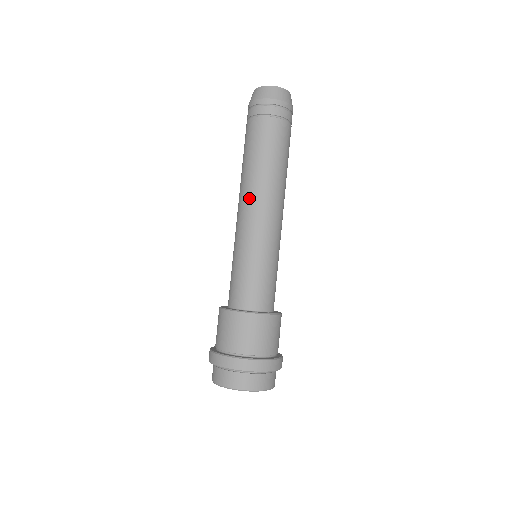
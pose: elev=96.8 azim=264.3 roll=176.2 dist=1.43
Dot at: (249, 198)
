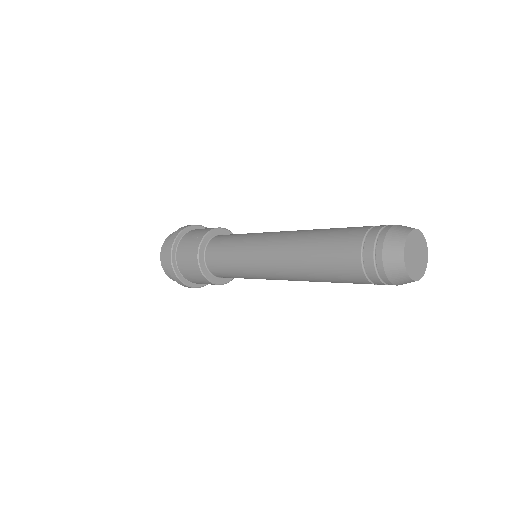
Dot at: (282, 265)
